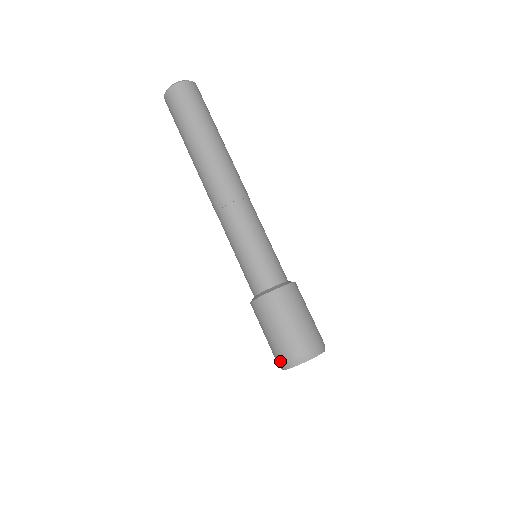
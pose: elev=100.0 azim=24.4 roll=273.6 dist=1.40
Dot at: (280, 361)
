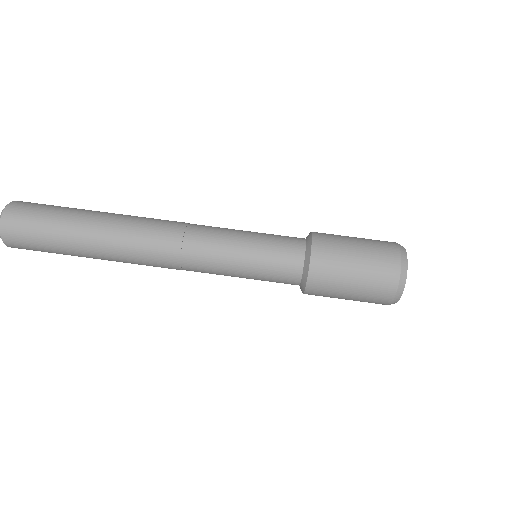
Dot at: (385, 304)
